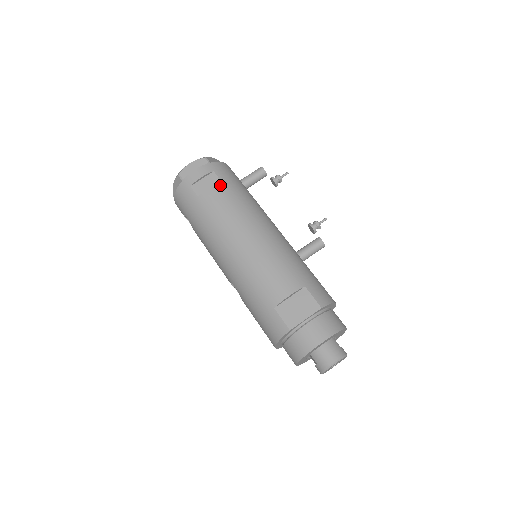
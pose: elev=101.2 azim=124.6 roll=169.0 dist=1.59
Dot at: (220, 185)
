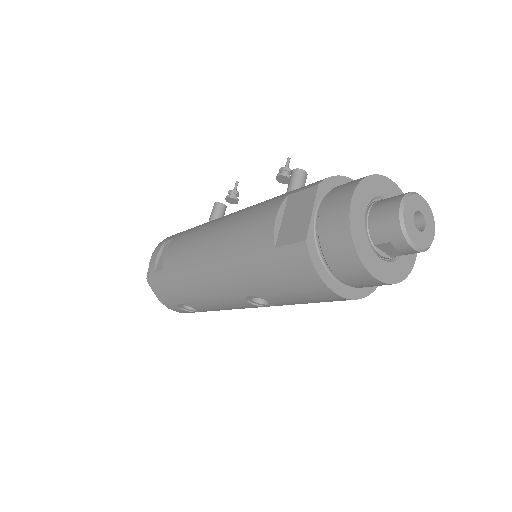
Dot at: (173, 241)
